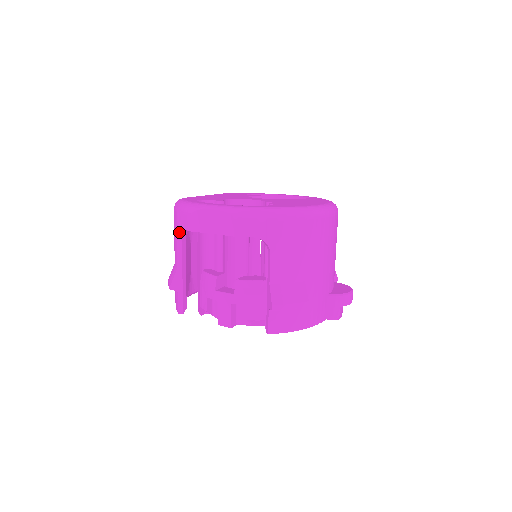
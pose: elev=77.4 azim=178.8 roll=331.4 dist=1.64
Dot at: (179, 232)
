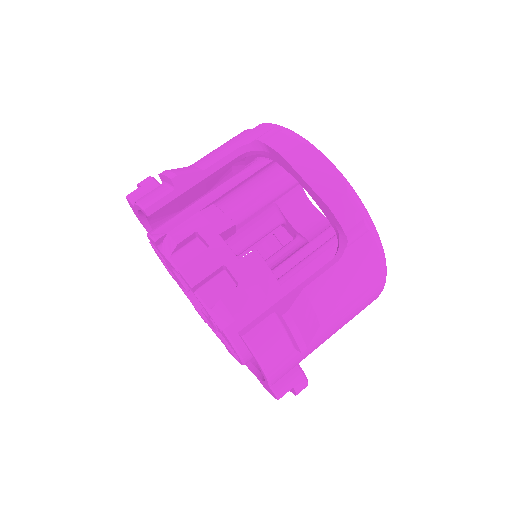
Dot at: (252, 144)
